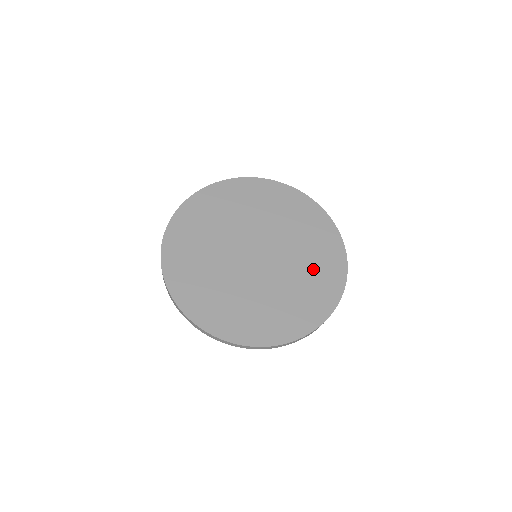
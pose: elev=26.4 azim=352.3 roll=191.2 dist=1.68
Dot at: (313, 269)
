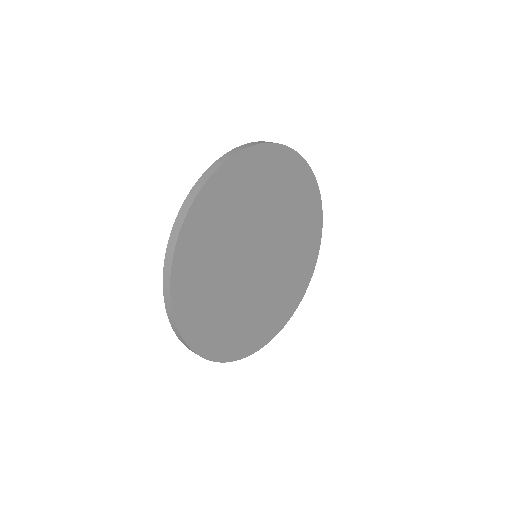
Dot at: (301, 235)
